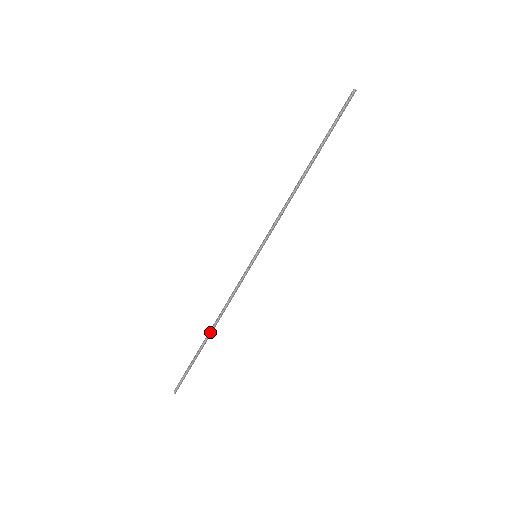
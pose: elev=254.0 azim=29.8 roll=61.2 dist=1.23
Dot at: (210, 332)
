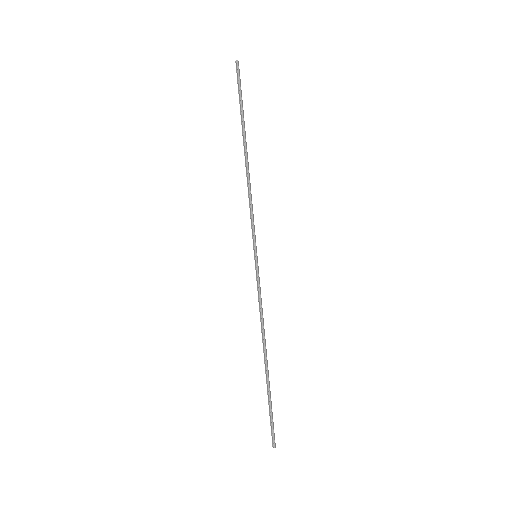
Dot at: (265, 359)
